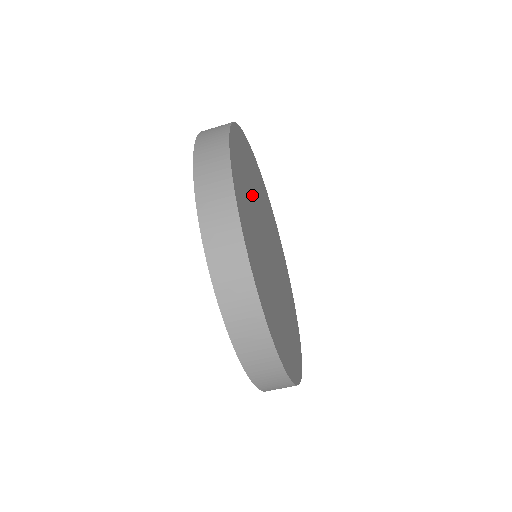
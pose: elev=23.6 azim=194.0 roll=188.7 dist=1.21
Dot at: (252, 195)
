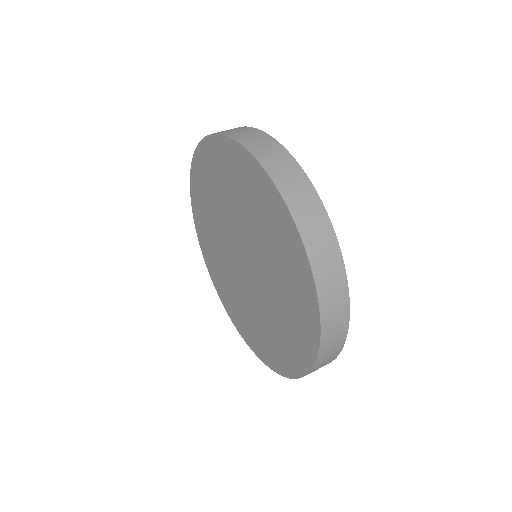
Dot at: occluded
